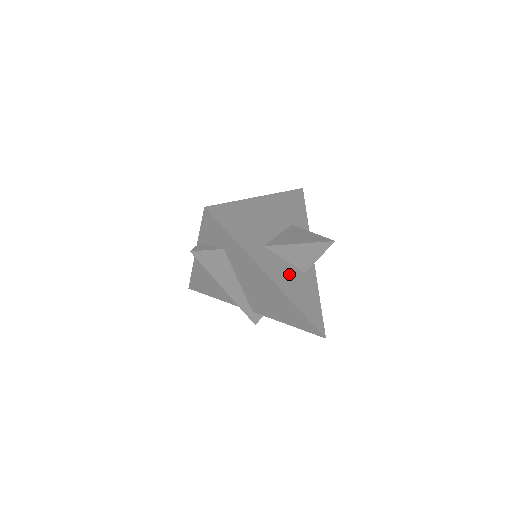
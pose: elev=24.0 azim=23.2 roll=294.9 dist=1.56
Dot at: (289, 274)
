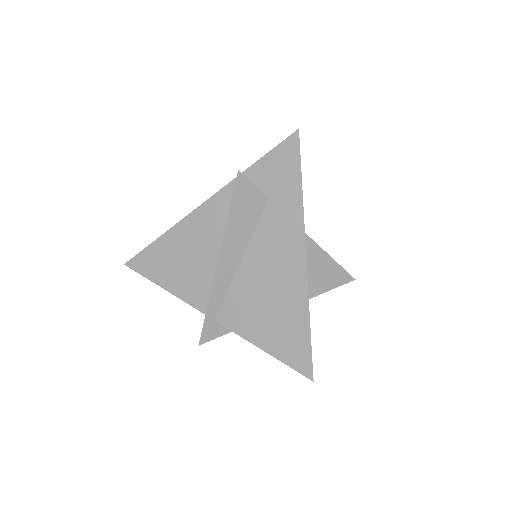
Dot at: occluded
